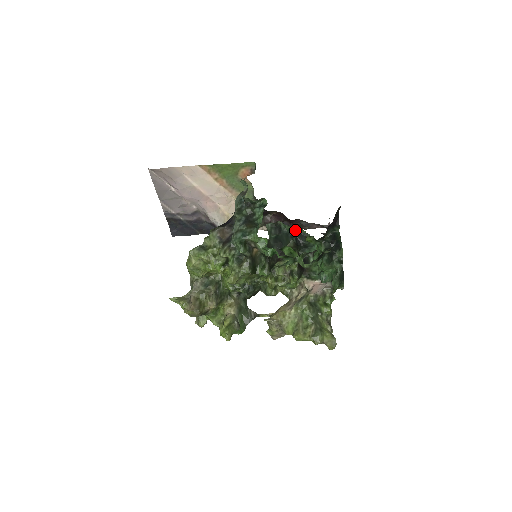
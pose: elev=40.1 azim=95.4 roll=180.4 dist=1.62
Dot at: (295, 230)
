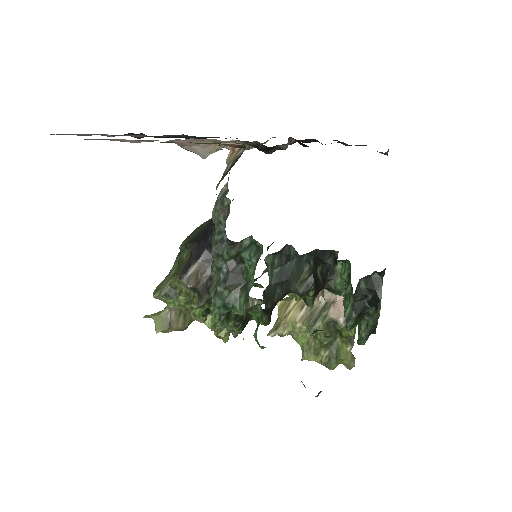
Dot at: (314, 250)
